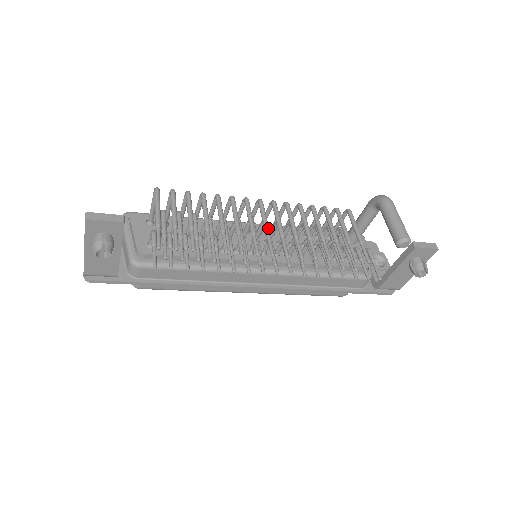
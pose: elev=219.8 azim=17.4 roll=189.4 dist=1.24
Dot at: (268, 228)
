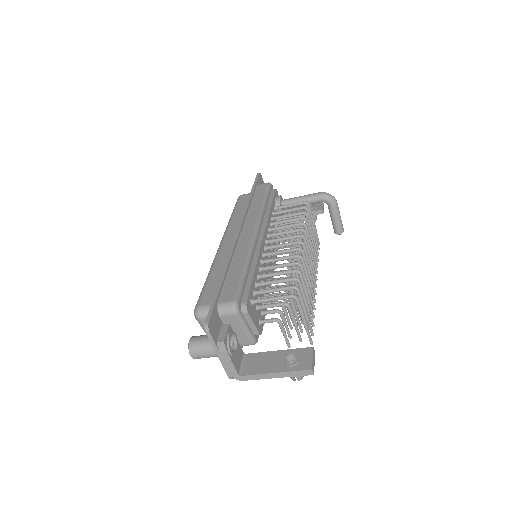
Dot at: occluded
